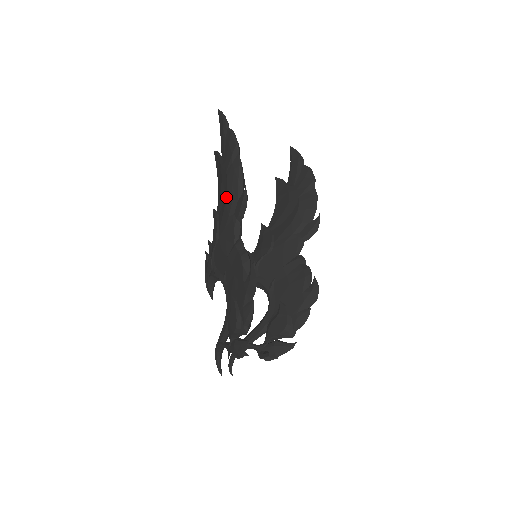
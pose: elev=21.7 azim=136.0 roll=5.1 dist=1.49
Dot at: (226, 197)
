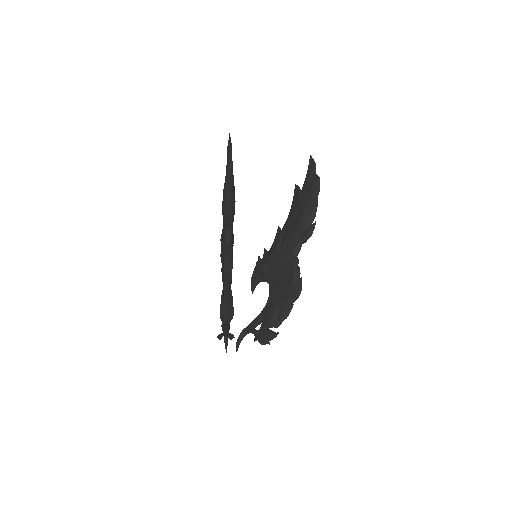
Dot at: (222, 208)
